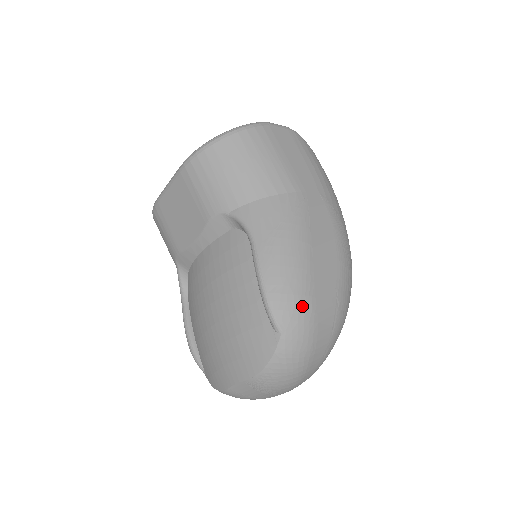
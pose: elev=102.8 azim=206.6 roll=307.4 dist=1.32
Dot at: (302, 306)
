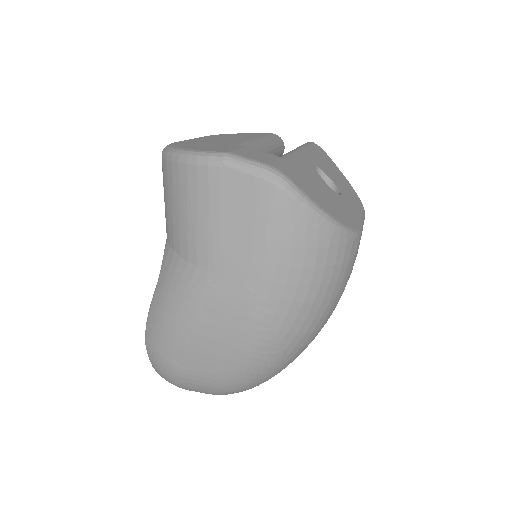
Dot at: (165, 365)
